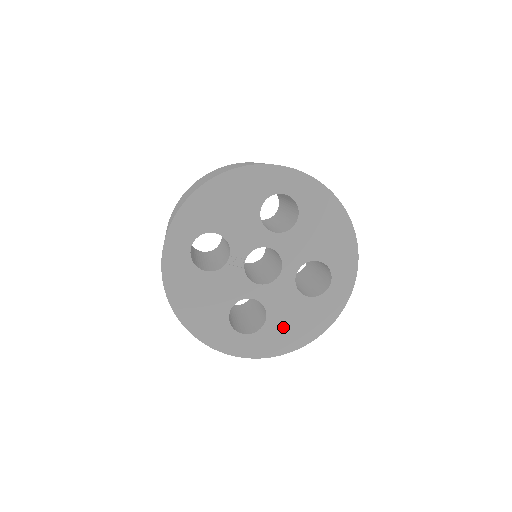
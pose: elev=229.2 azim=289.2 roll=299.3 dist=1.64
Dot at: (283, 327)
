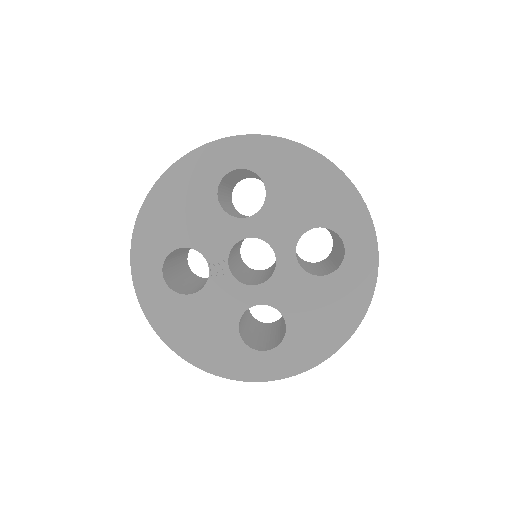
Dot at: (311, 325)
